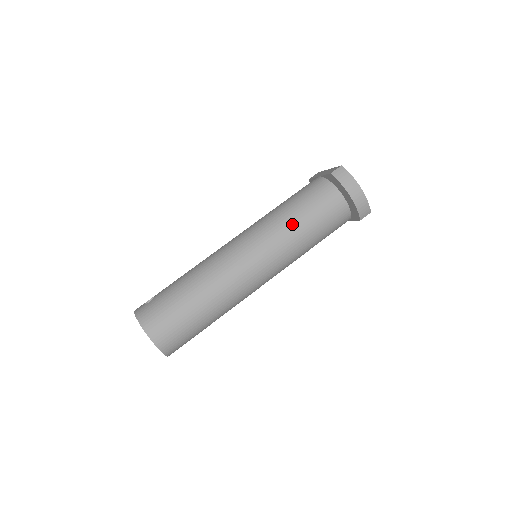
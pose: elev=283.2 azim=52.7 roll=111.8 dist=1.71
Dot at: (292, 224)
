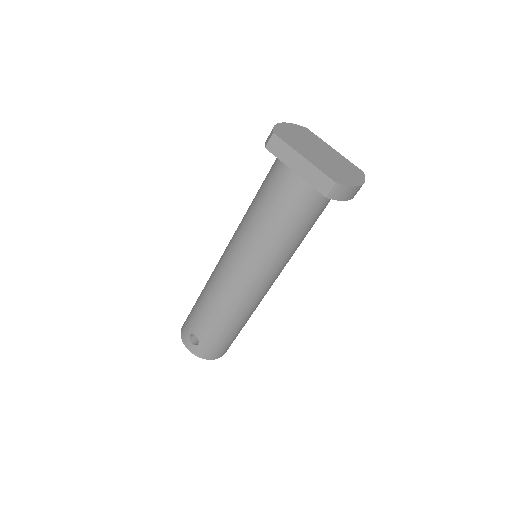
Dot at: (294, 244)
